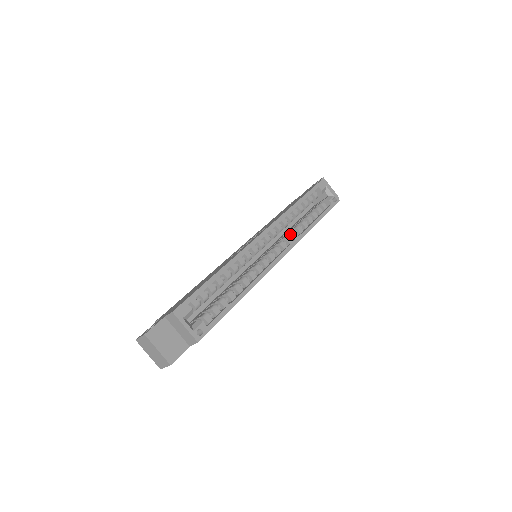
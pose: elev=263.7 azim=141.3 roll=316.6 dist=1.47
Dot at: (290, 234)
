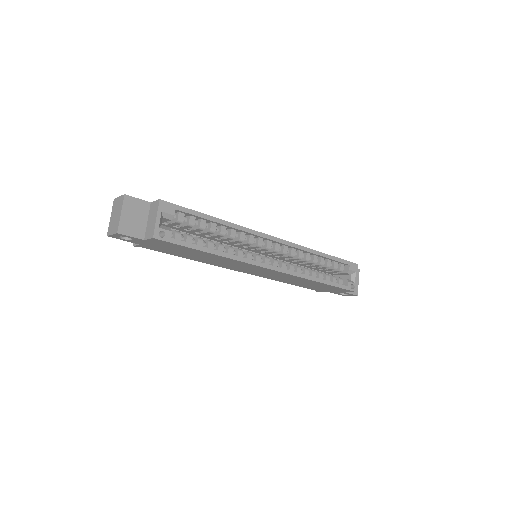
Dot at: (296, 266)
